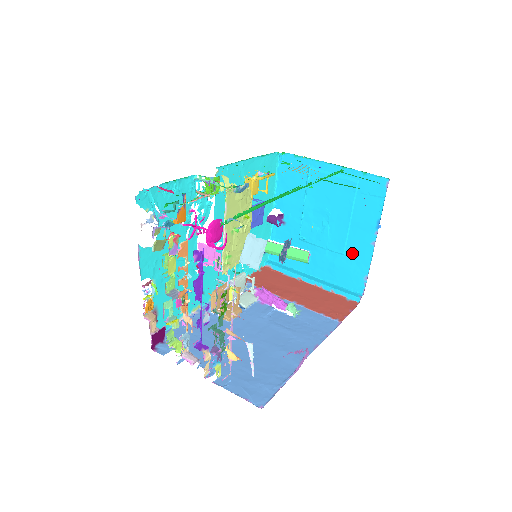
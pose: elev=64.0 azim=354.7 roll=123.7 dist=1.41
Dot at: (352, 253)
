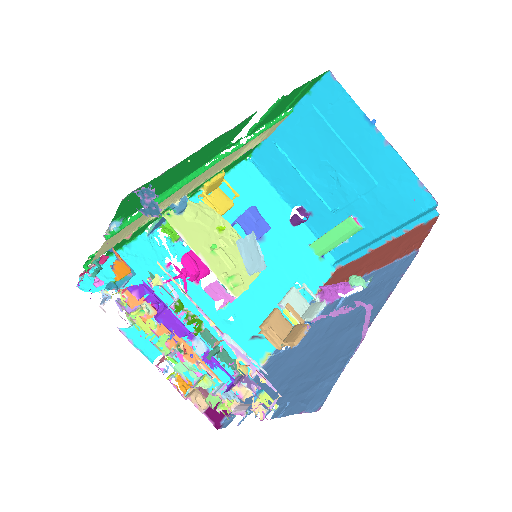
Dot at: (382, 174)
